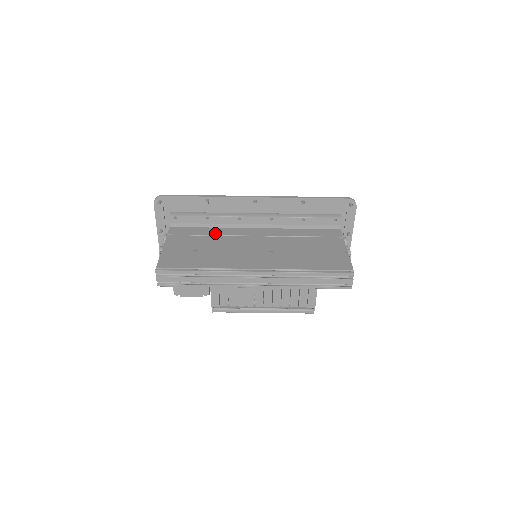
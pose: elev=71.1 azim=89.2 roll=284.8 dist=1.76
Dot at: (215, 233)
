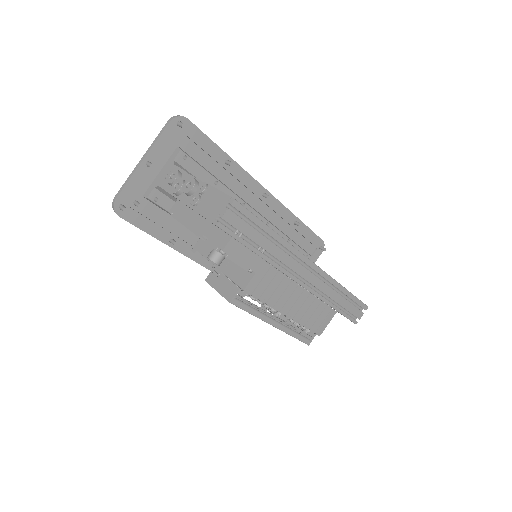
Dot at: occluded
